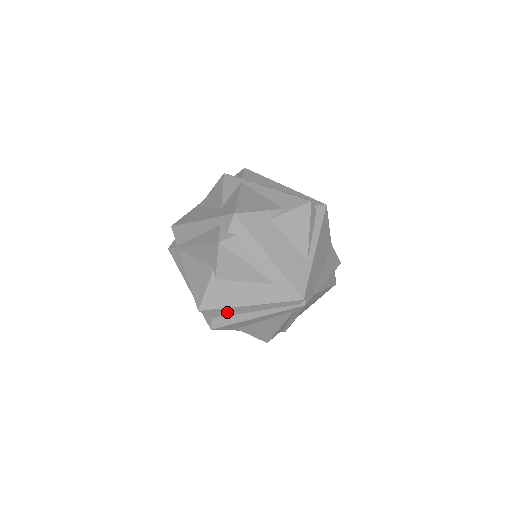
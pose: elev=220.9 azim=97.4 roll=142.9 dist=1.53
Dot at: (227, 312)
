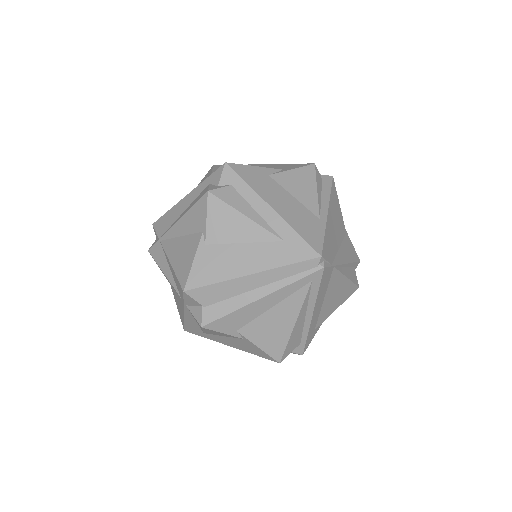
Dot at: (222, 292)
